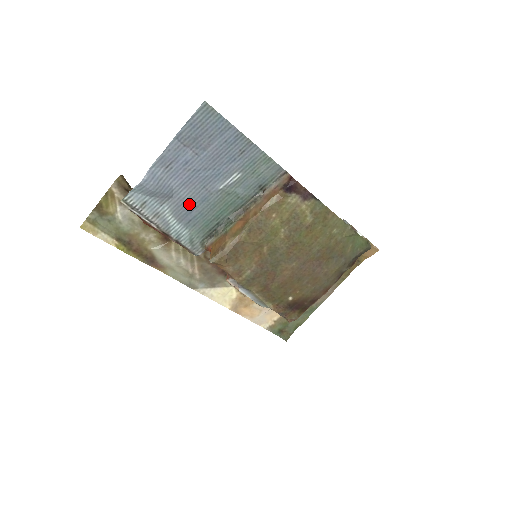
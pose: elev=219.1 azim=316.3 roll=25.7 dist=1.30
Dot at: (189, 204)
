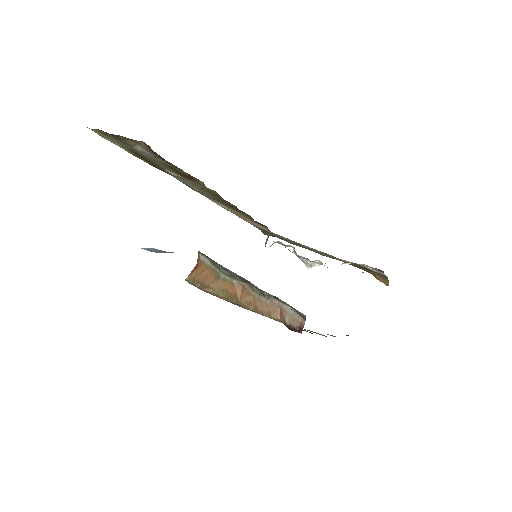
Dot at: occluded
